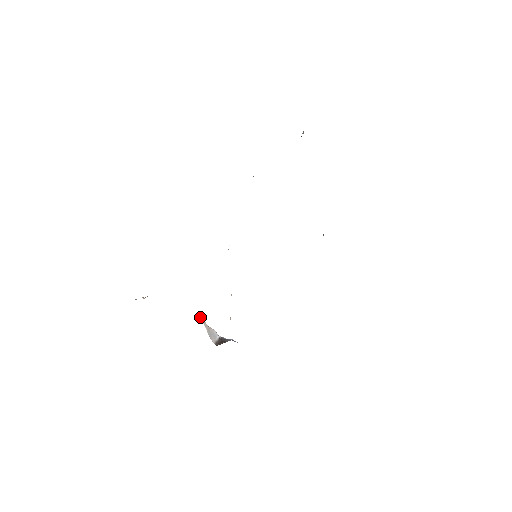
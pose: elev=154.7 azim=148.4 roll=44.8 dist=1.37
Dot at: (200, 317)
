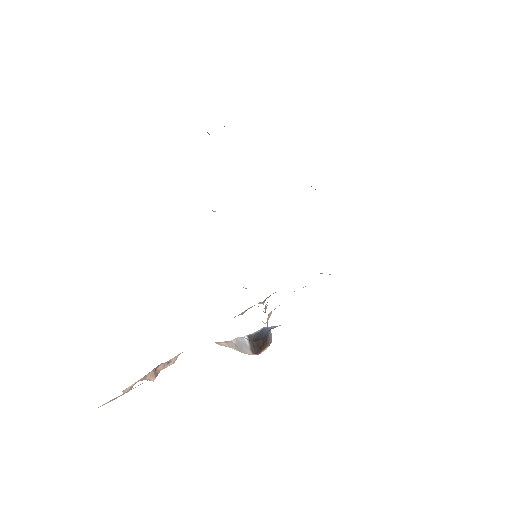
Dot at: (222, 345)
